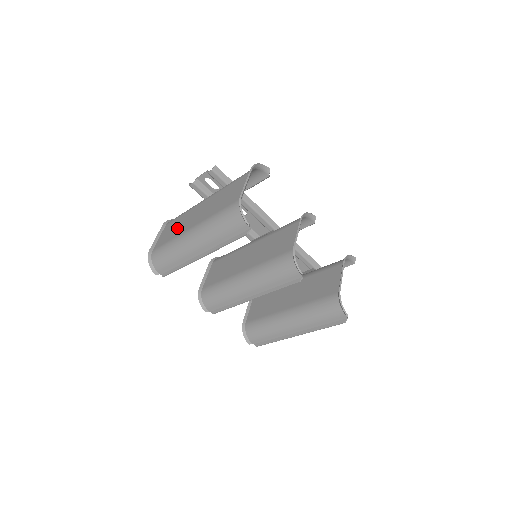
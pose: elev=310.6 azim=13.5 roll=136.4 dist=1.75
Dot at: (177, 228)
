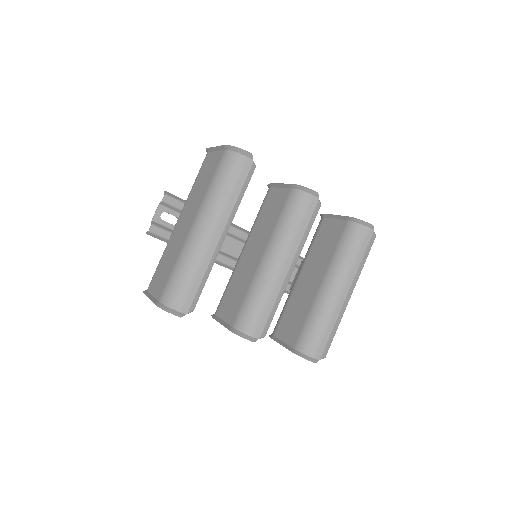
Dot at: (170, 258)
